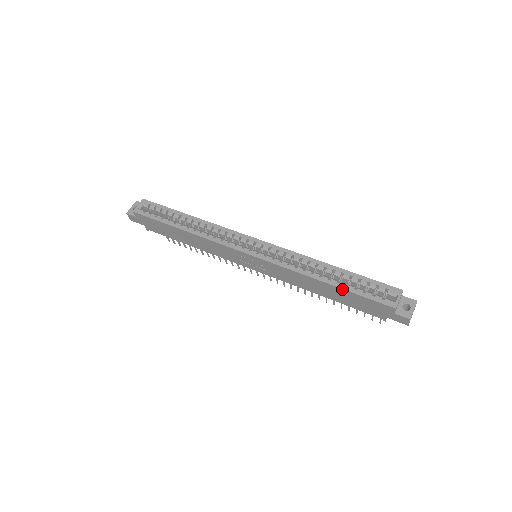
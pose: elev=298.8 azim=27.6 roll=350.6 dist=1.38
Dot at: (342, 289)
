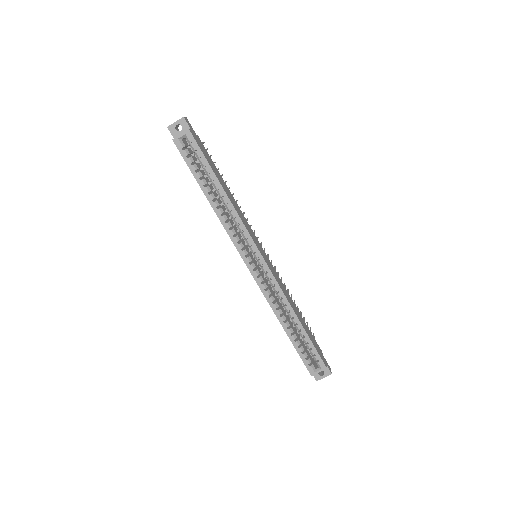
Dot at: (290, 340)
